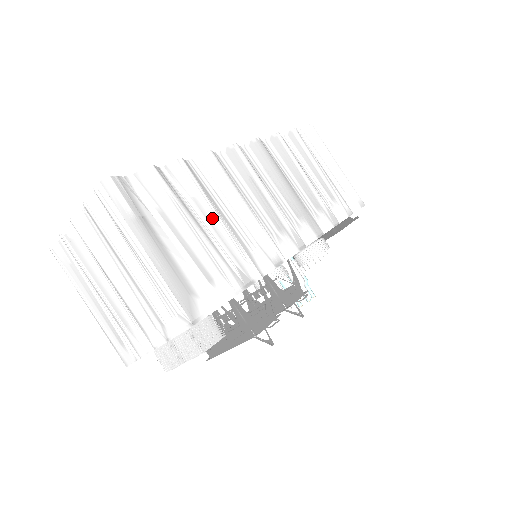
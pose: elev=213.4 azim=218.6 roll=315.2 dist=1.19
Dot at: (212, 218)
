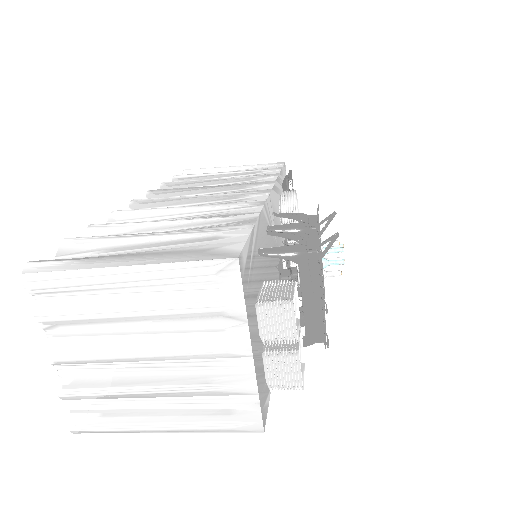
Dot at: (165, 225)
